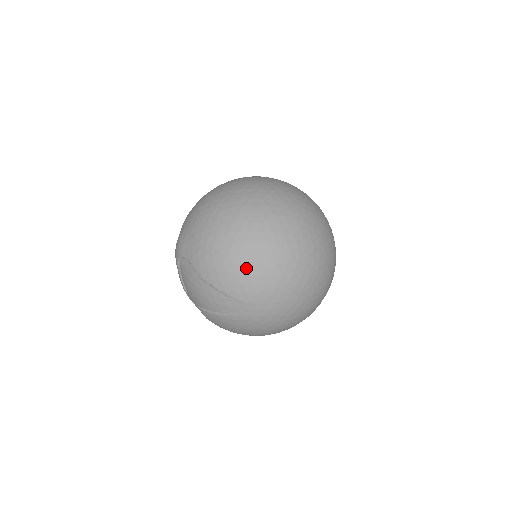
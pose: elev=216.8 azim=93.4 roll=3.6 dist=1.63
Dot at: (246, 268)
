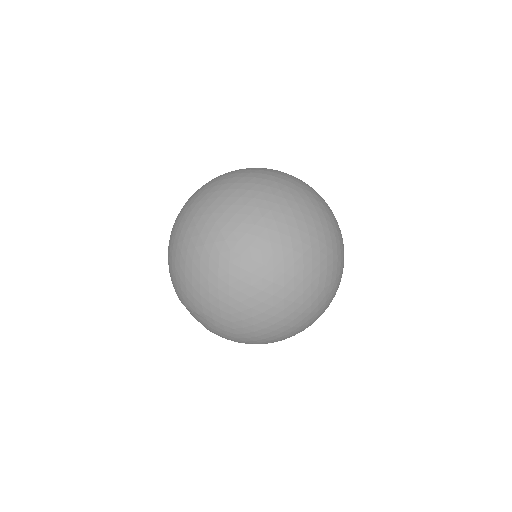
Dot at: (182, 281)
